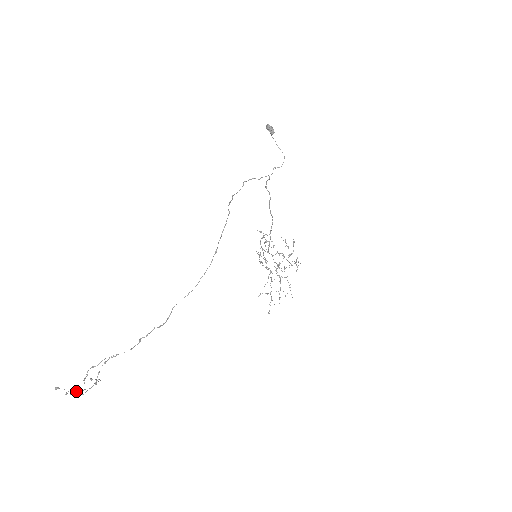
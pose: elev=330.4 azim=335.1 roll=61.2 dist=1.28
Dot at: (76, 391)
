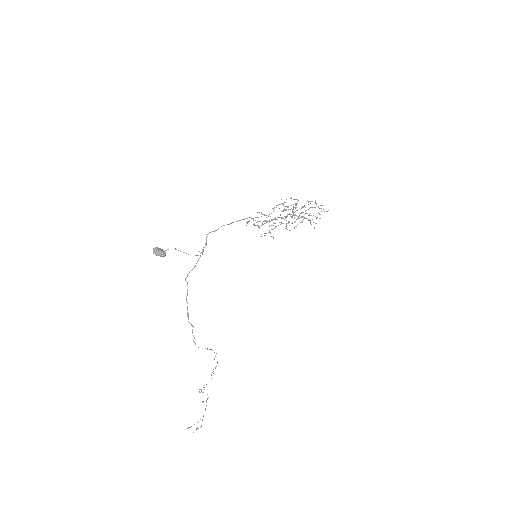
Dot at: (197, 428)
